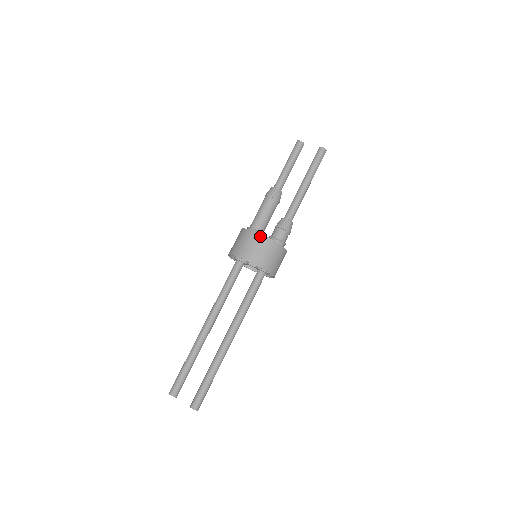
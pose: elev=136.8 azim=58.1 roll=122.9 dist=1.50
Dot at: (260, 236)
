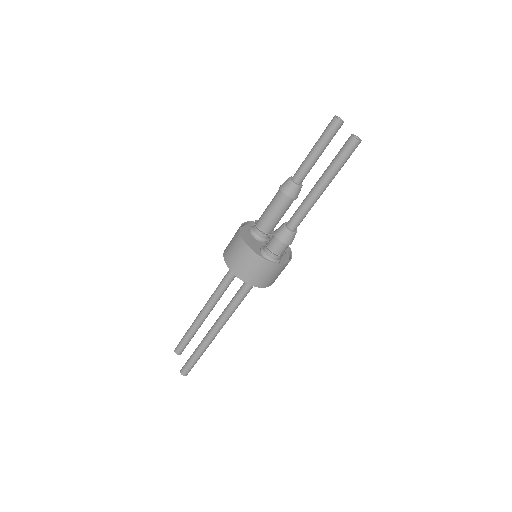
Dot at: (243, 243)
